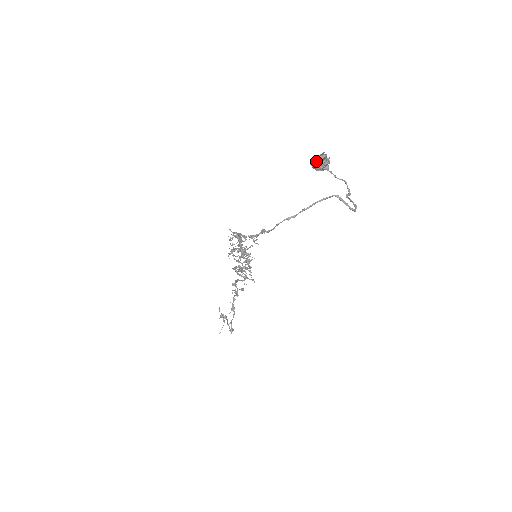
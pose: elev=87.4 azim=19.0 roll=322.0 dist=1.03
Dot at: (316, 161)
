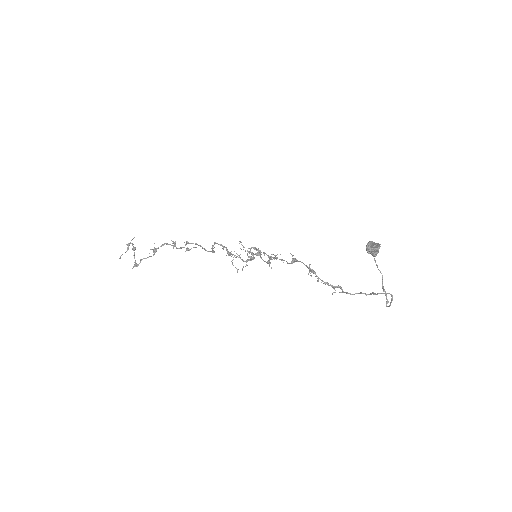
Dot at: (376, 249)
